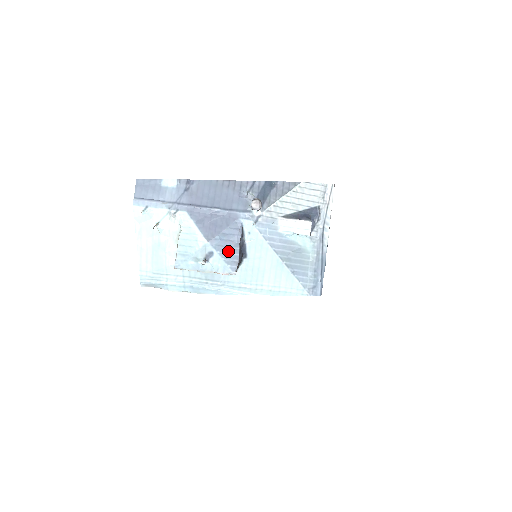
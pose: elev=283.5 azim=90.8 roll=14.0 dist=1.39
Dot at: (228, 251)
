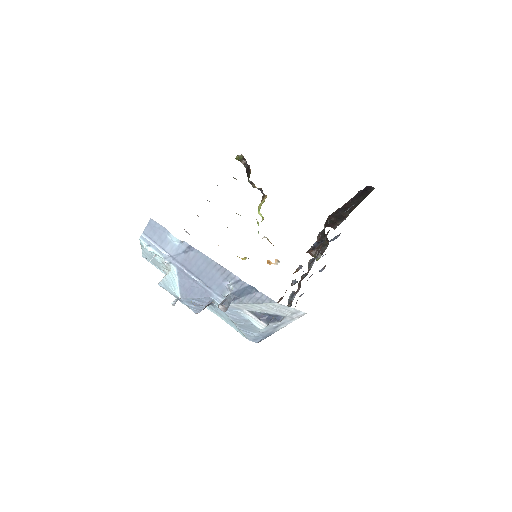
Dot at: (195, 306)
